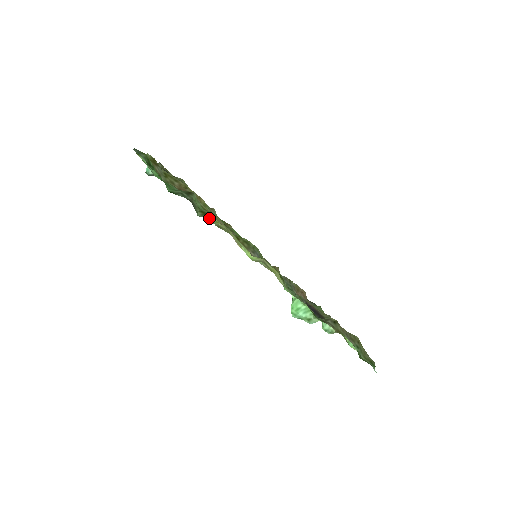
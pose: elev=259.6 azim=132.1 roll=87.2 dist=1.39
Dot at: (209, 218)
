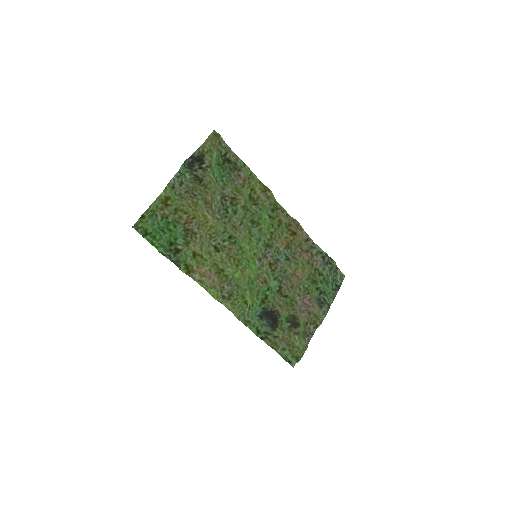
Dot at: (187, 274)
